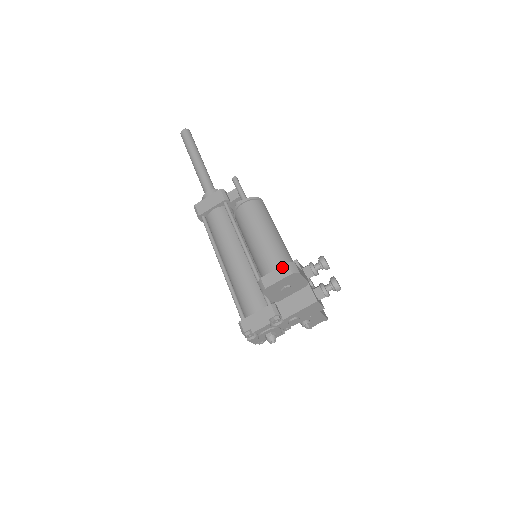
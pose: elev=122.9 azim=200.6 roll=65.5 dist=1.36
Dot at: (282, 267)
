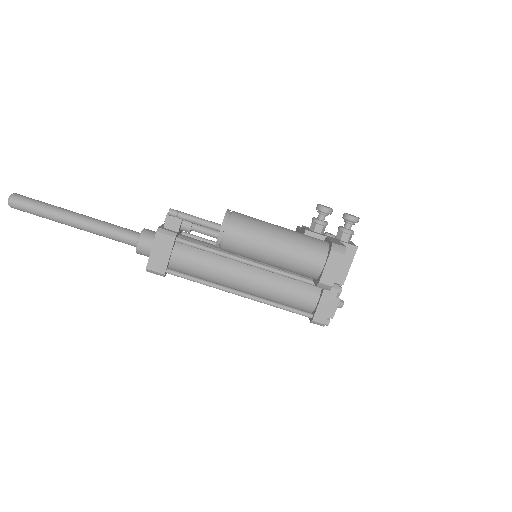
Dot at: (330, 257)
